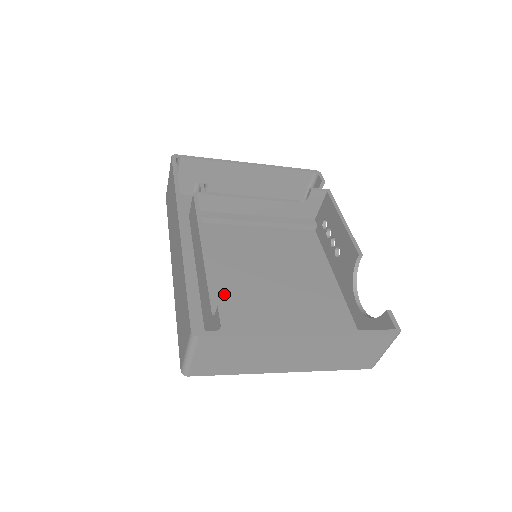
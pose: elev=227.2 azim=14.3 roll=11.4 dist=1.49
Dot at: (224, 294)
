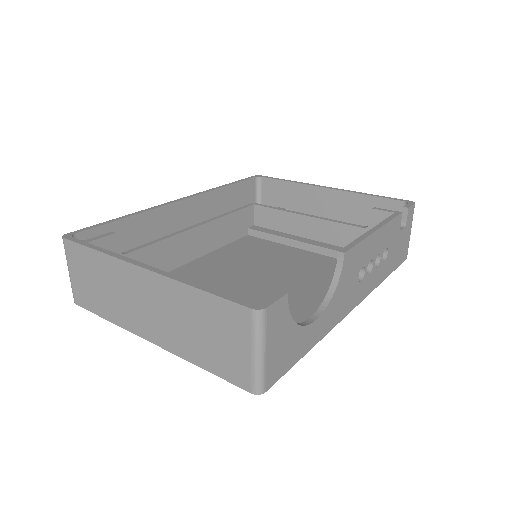
Dot at: (191, 274)
